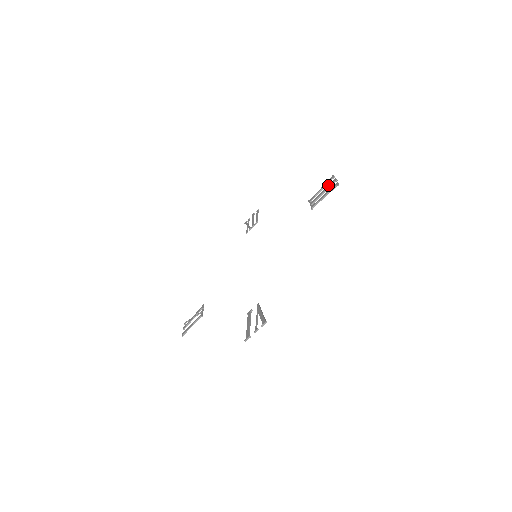
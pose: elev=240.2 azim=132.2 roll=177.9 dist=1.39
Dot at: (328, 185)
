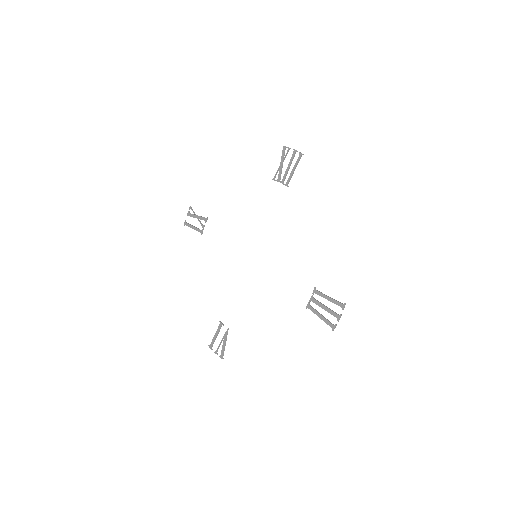
Dot at: (332, 311)
